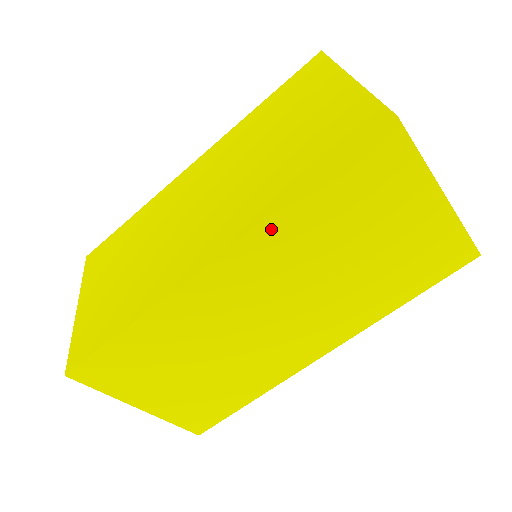
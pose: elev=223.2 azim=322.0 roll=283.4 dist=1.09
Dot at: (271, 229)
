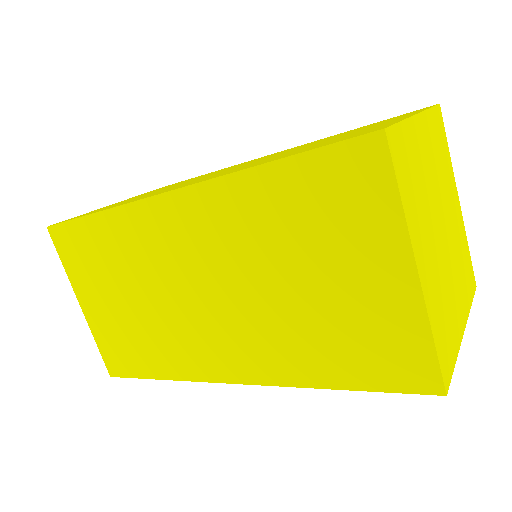
Dot at: (227, 190)
